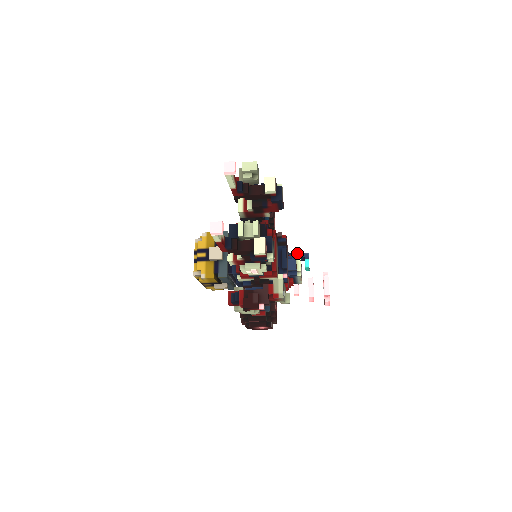
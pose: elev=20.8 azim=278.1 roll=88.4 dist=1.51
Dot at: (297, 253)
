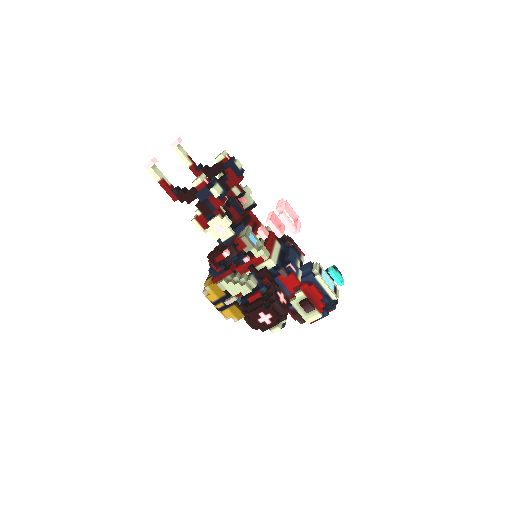
Dot at: occluded
